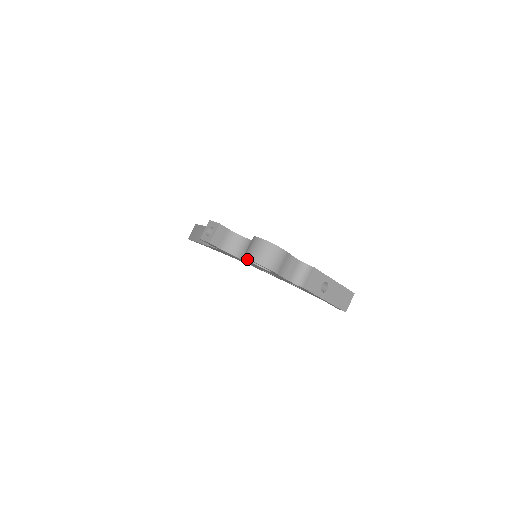
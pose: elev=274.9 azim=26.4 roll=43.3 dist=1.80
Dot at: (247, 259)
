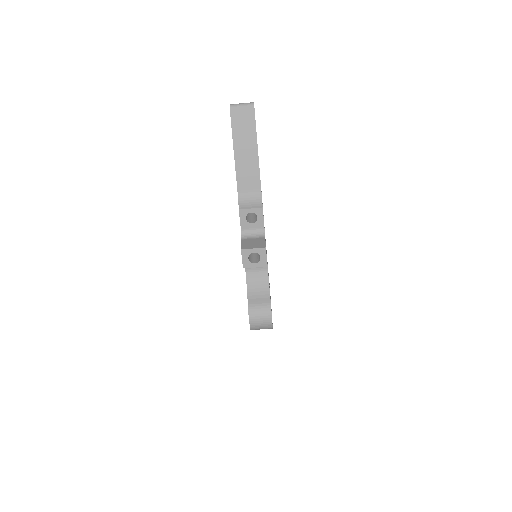
Dot at: (249, 317)
